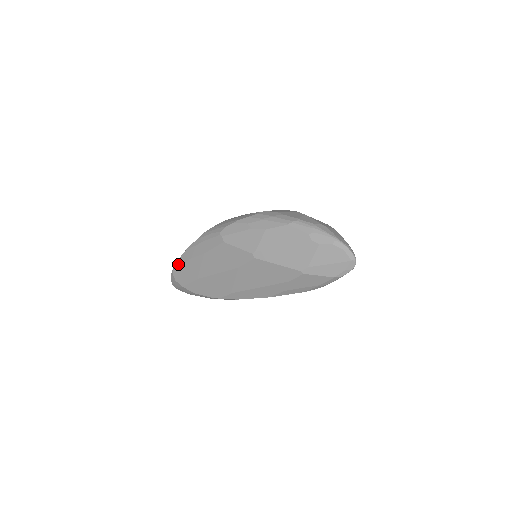
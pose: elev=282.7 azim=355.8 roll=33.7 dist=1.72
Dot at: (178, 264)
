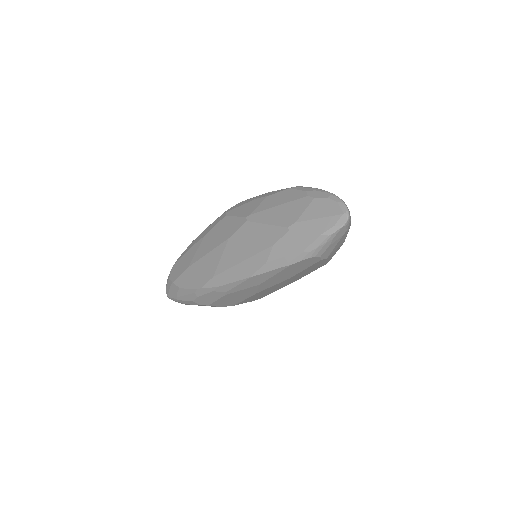
Dot at: (179, 258)
